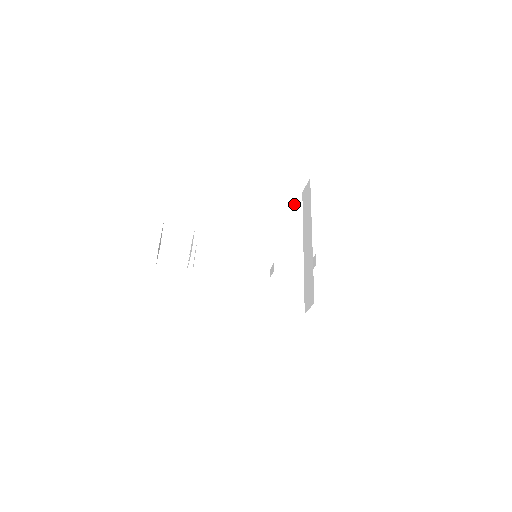
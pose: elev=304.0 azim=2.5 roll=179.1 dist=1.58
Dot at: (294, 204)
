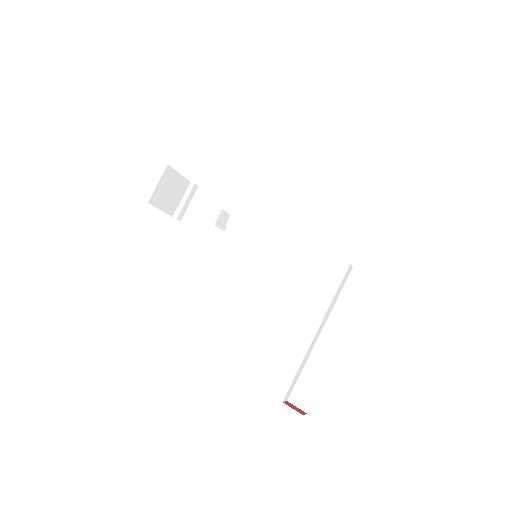
Dot at: (342, 283)
